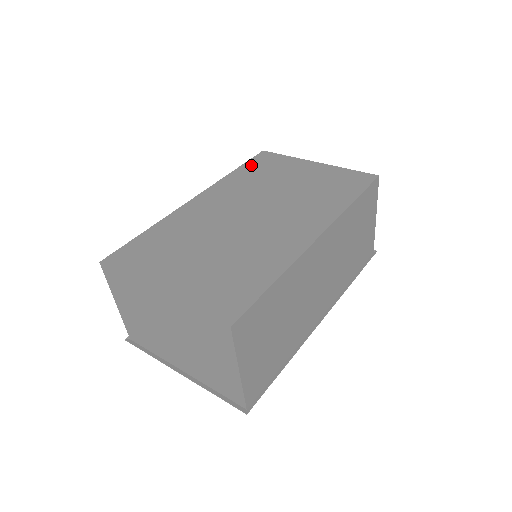
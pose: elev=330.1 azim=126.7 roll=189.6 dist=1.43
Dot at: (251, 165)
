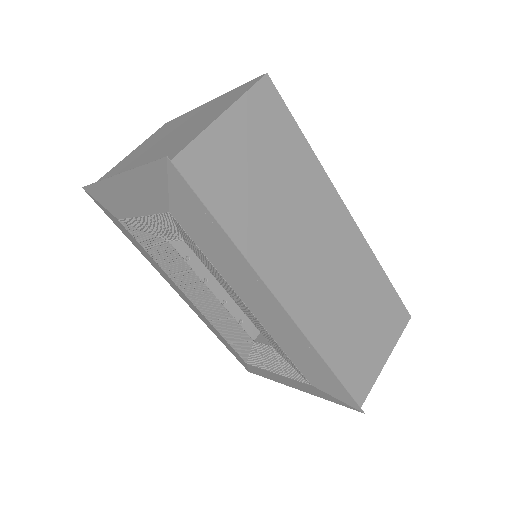
Dot at: occluded
